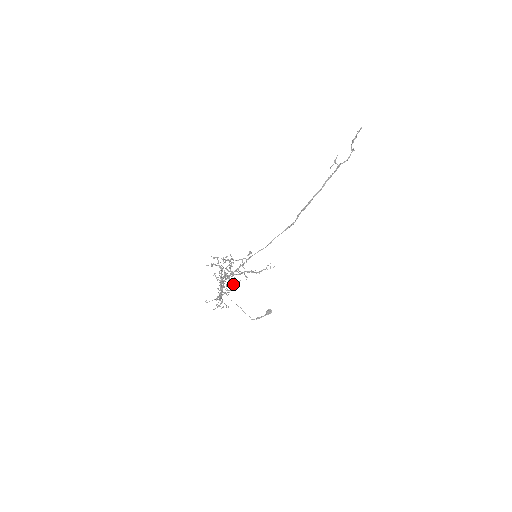
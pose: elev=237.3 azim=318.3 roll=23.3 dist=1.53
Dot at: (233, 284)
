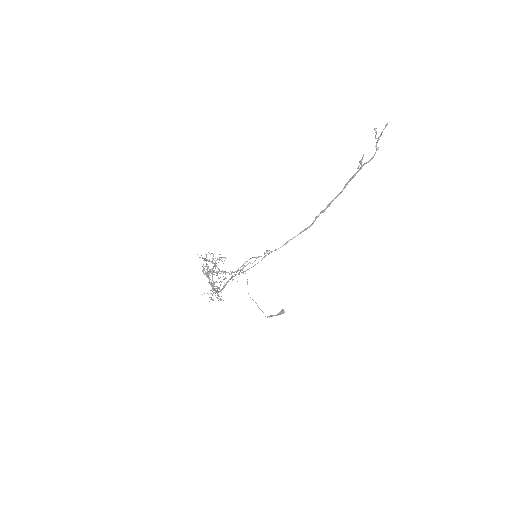
Dot at: occluded
